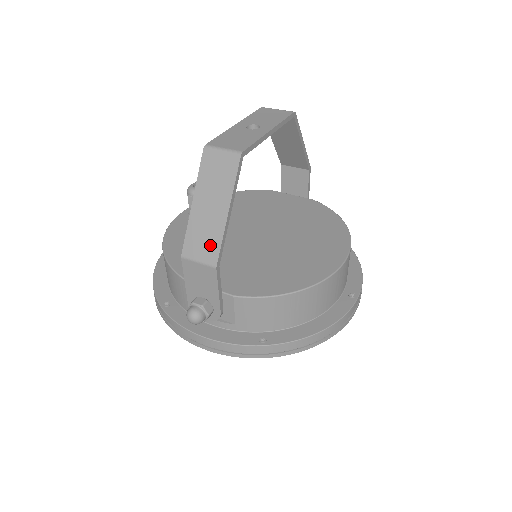
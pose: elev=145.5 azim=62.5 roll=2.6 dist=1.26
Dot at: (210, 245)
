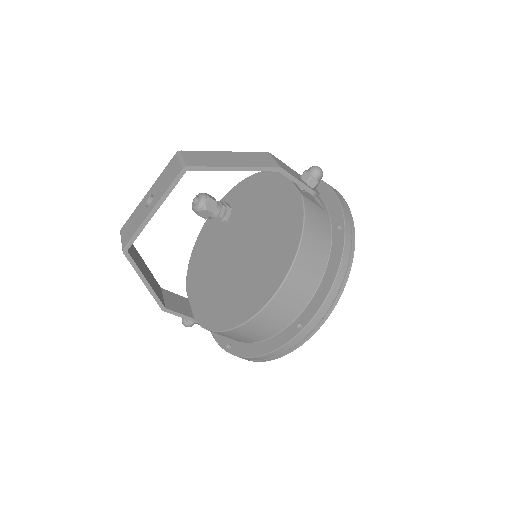
Dot at: occluded
